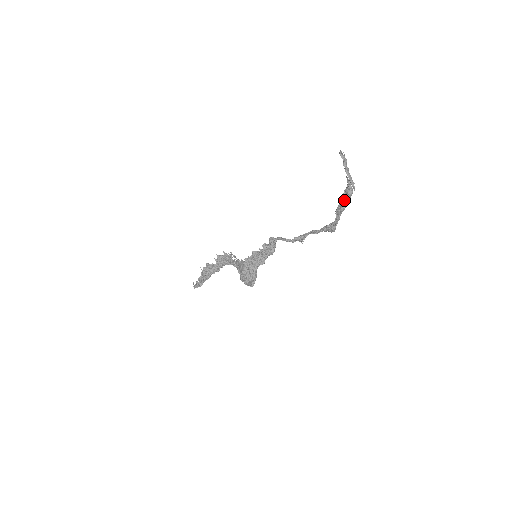
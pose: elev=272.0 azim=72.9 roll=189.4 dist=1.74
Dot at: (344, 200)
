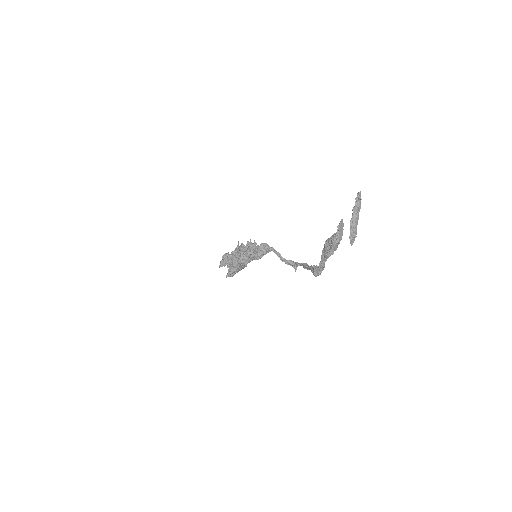
Dot at: (329, 245)
